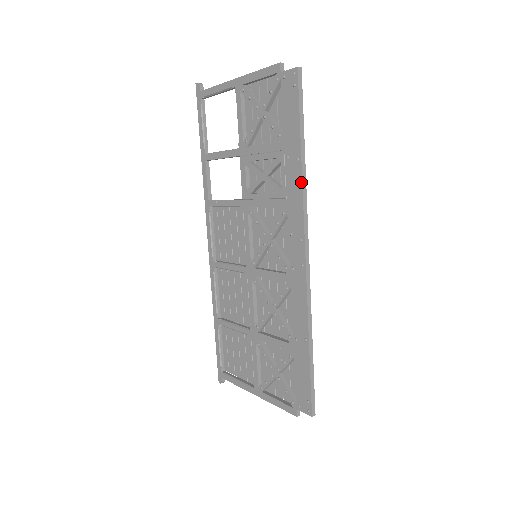
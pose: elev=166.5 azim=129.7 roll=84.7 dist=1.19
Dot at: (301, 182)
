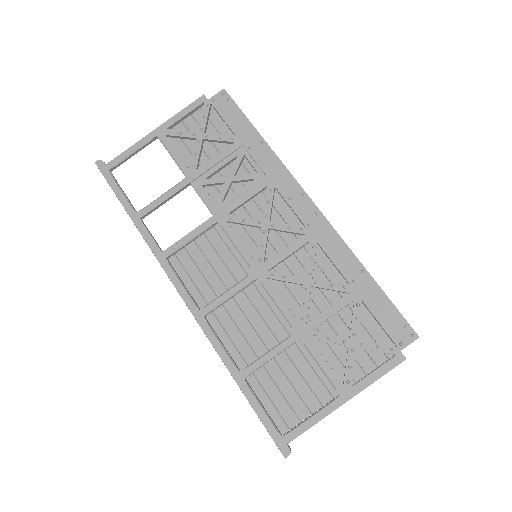
Dot at: (275, 155)
